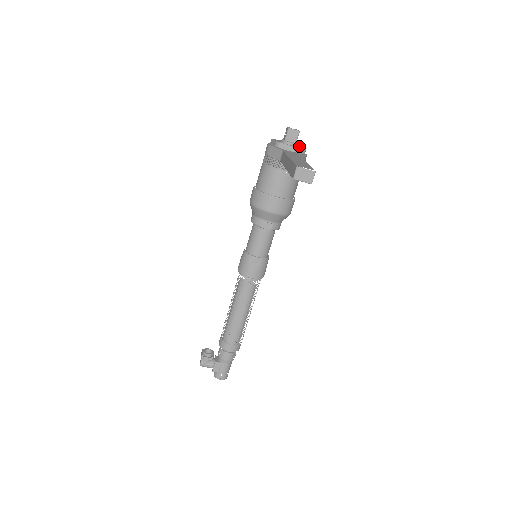
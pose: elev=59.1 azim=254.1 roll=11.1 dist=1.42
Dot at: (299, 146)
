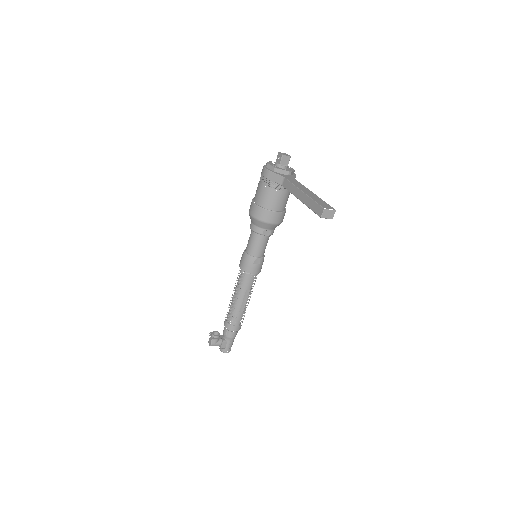
Dot at: occluded
